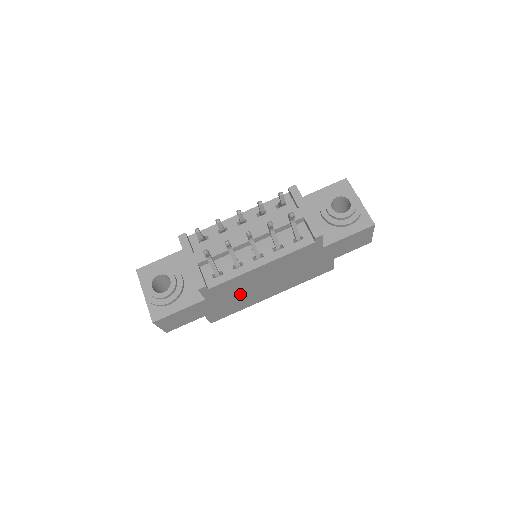
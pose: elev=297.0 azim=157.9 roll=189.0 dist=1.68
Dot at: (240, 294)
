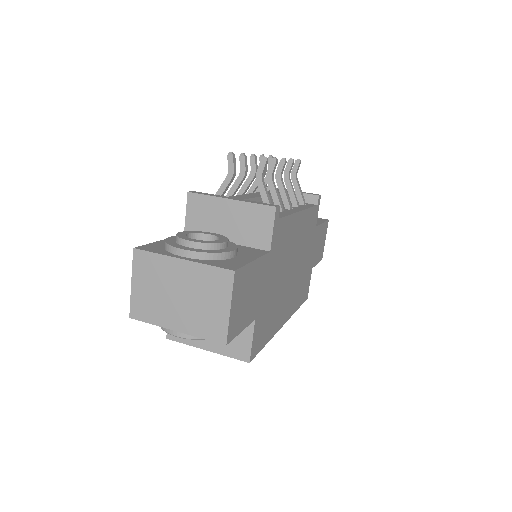
Dot at: (279, 279)
